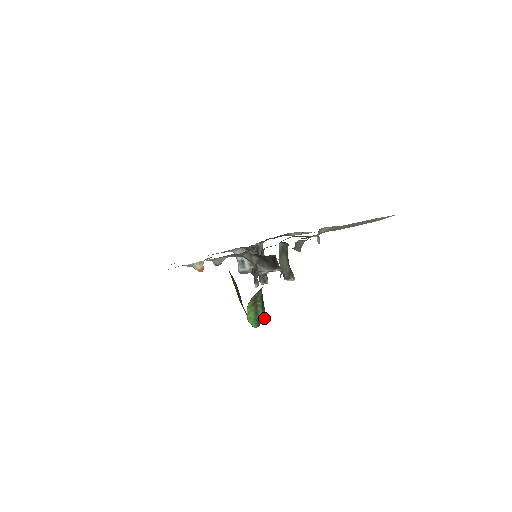
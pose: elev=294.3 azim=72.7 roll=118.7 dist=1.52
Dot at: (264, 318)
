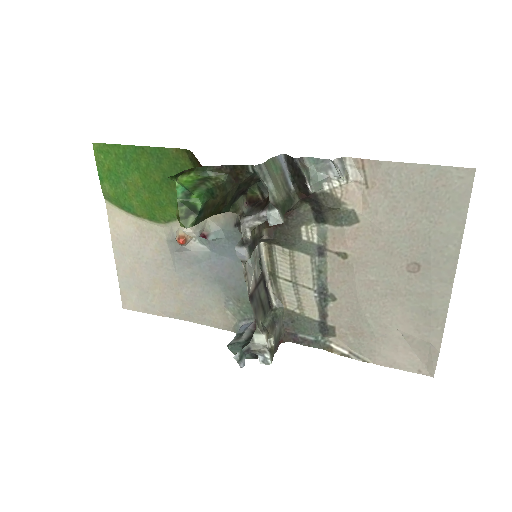
Dot at: (200, 197)
